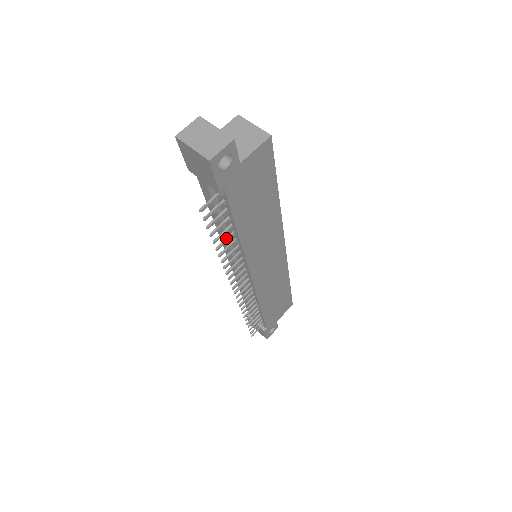
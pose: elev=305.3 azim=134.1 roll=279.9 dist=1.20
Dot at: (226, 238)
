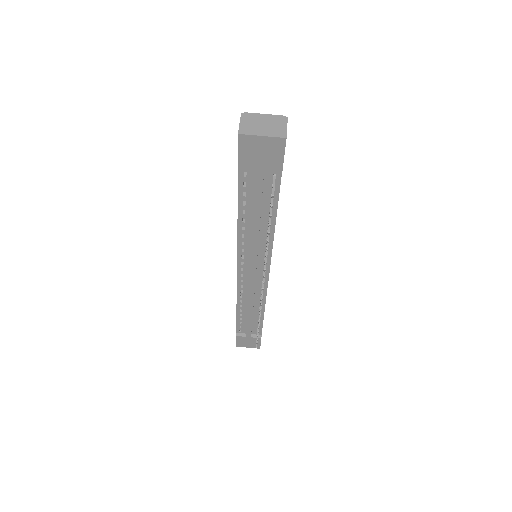
Dot at: occluded
